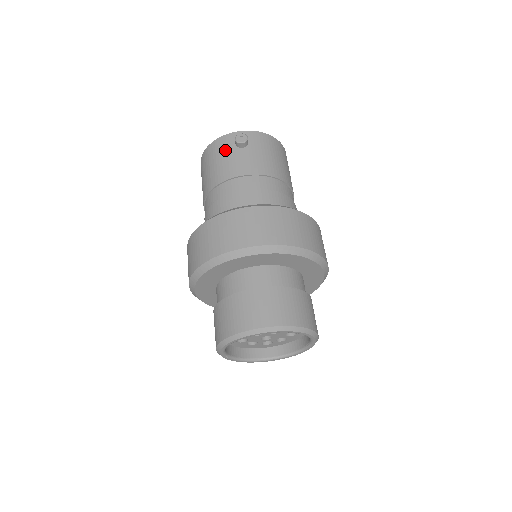
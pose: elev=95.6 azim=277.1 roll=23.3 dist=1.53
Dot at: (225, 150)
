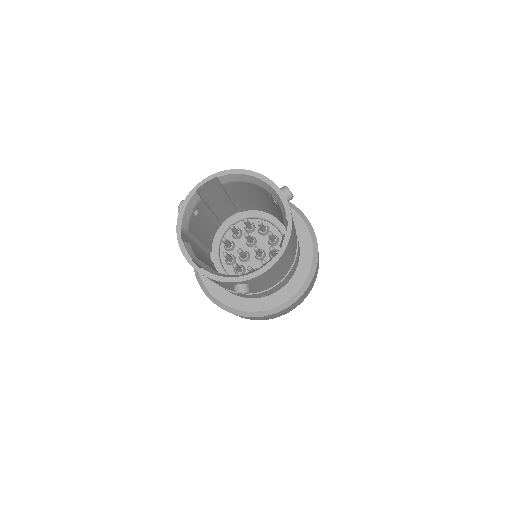
Dot at: occluded
